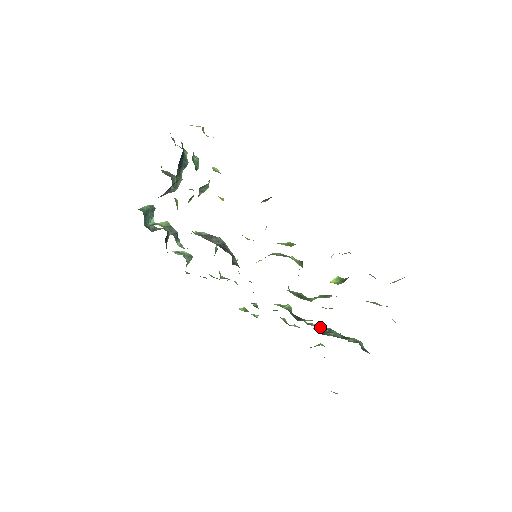
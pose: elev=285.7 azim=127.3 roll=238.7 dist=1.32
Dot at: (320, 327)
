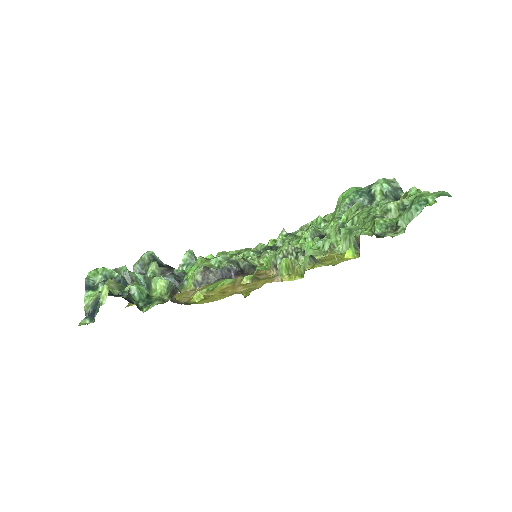
Dot at: occluded
